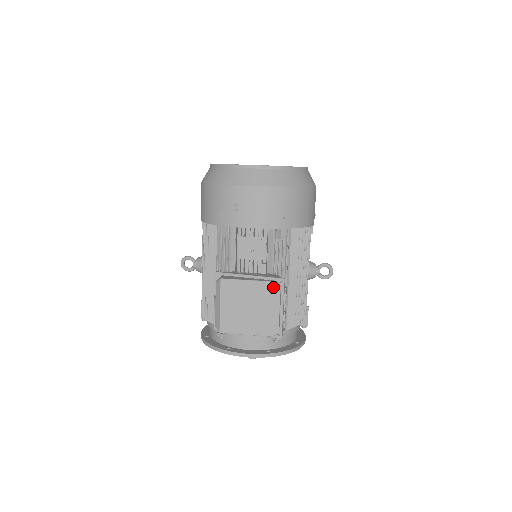
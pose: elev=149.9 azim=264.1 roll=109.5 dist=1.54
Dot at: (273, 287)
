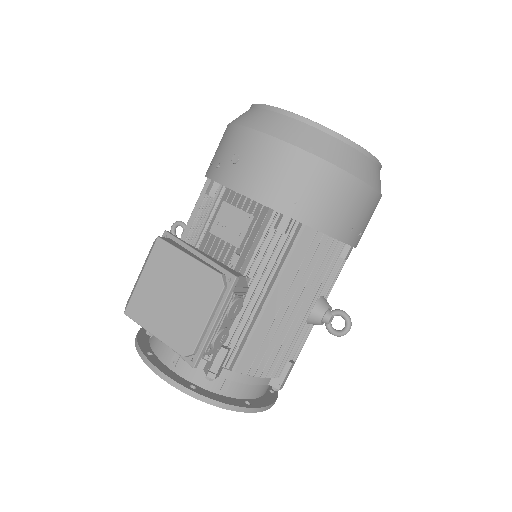
Dot at: (215, 281)
